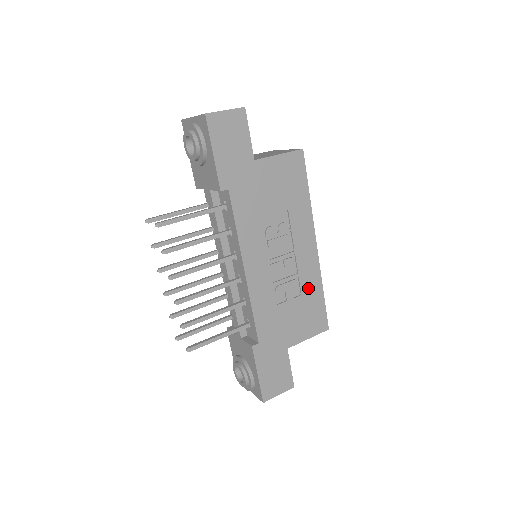
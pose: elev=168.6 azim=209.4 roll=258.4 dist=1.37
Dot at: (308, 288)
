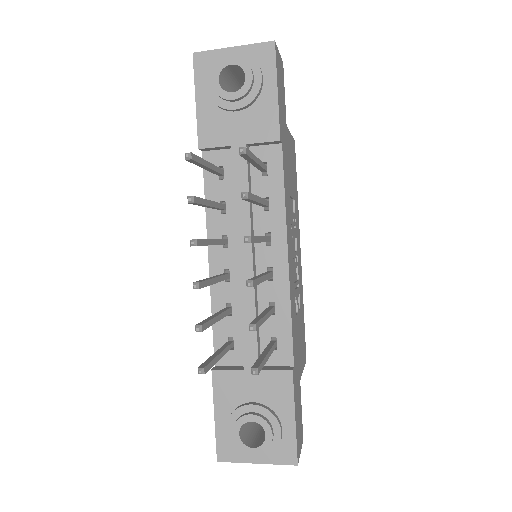
Dot at: (301, 302)
